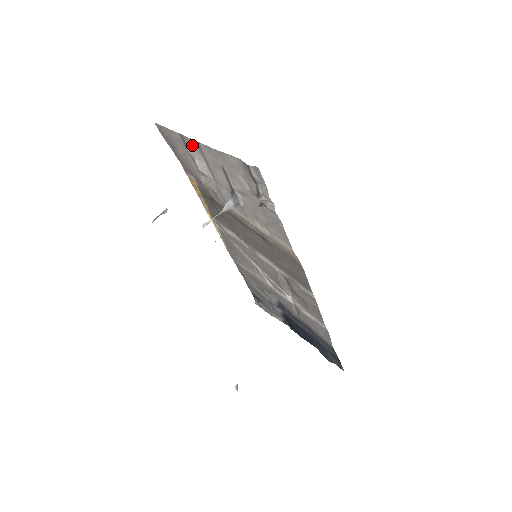
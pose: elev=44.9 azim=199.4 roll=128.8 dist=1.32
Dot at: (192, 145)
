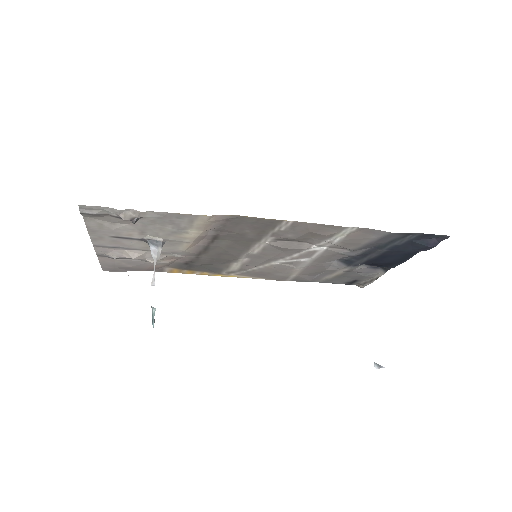
Dot at: (104, 252)
